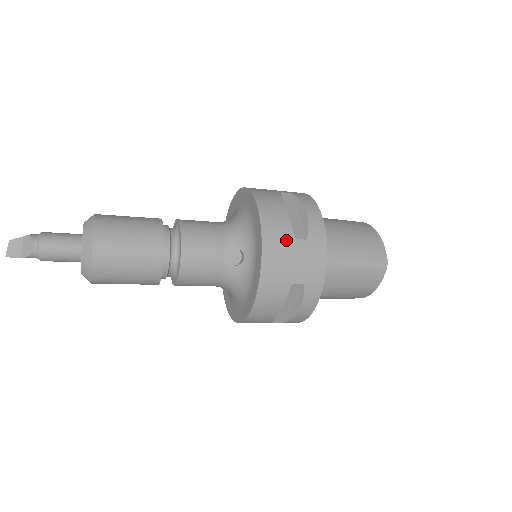
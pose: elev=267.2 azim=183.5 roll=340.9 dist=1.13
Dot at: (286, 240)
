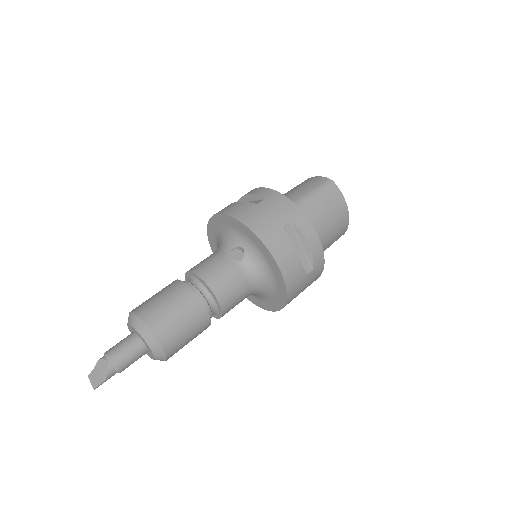
Dot at: (252, 209)
